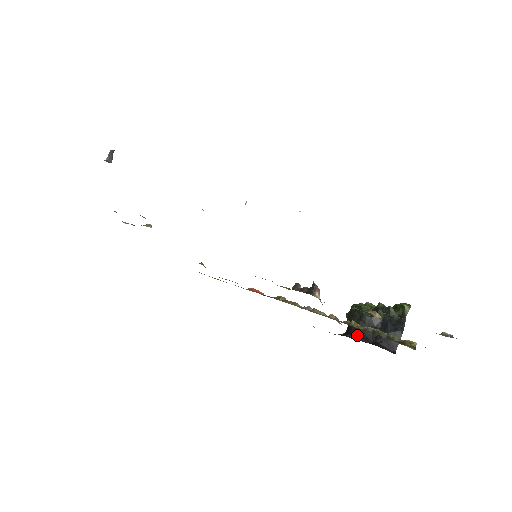
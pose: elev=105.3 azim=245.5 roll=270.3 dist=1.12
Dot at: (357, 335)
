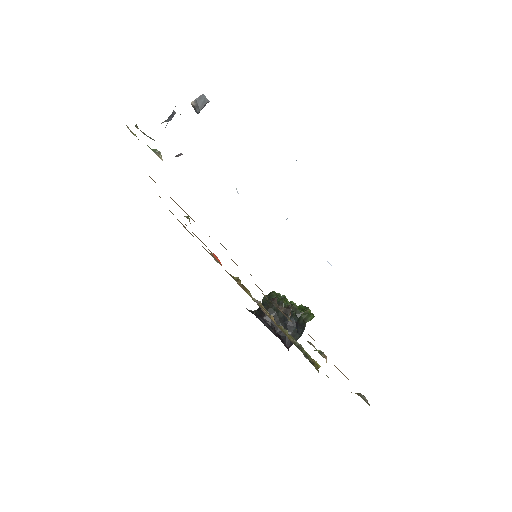
Dot at: (268, 322)
